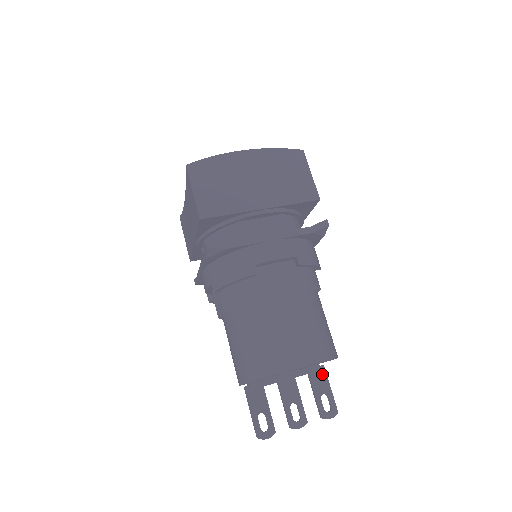
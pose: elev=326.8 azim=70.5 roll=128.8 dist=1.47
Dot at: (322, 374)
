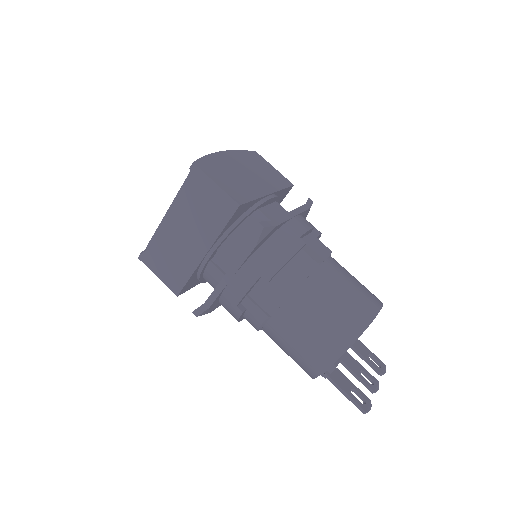
Dot at: (356, 340)
